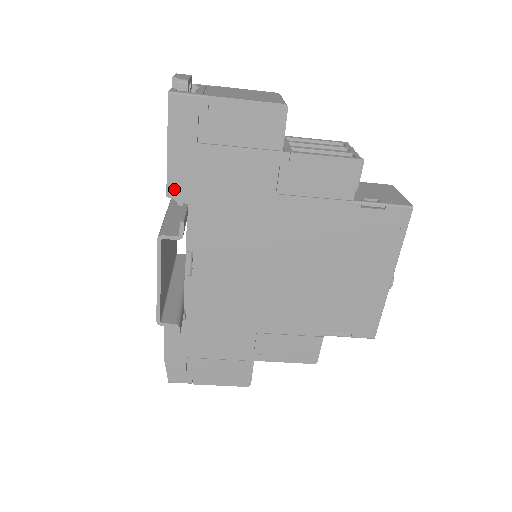
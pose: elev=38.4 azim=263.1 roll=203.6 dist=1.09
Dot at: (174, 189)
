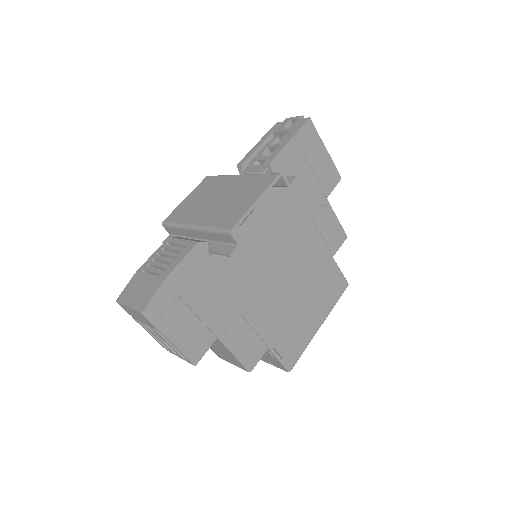
Dot at: (276, 163)
